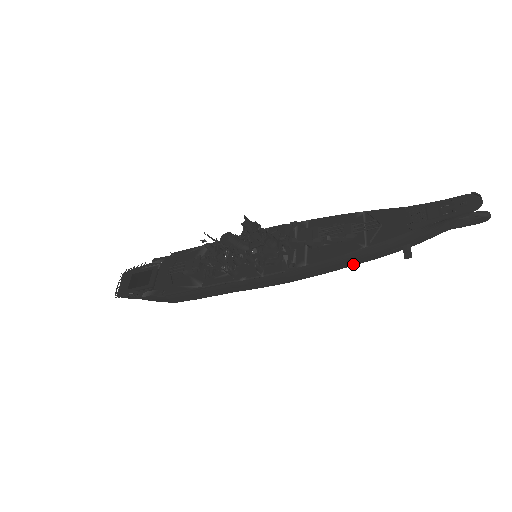
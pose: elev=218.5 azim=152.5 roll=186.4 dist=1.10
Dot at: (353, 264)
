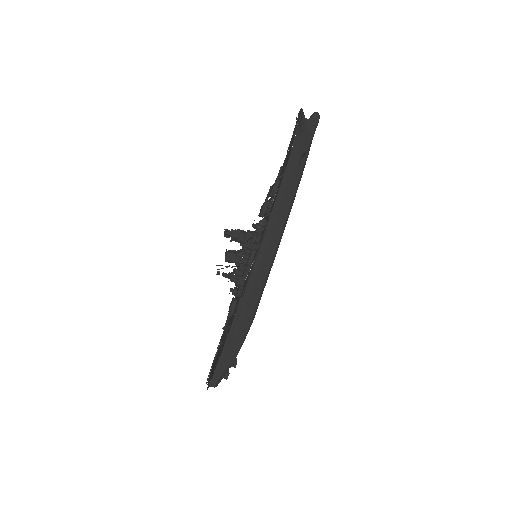
Dot at: (293, 191)
